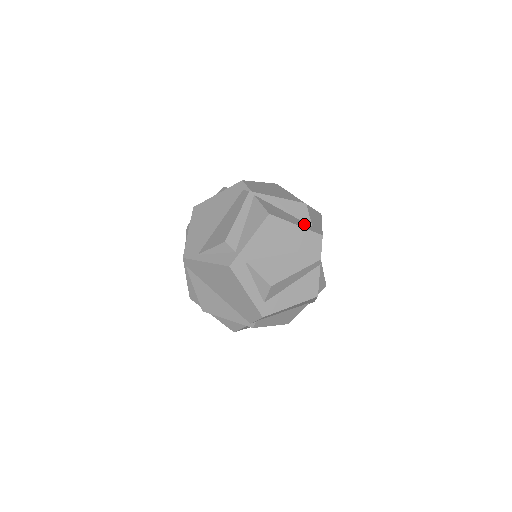
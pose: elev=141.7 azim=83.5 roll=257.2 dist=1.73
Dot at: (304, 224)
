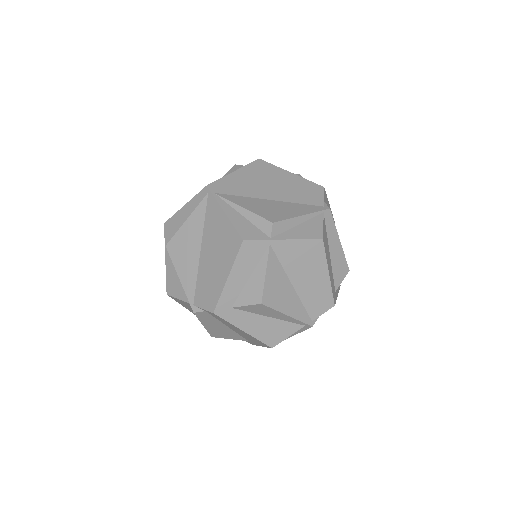
Dot at: occluded
